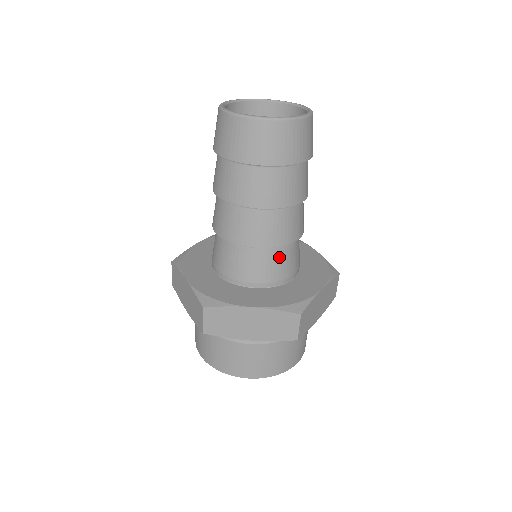
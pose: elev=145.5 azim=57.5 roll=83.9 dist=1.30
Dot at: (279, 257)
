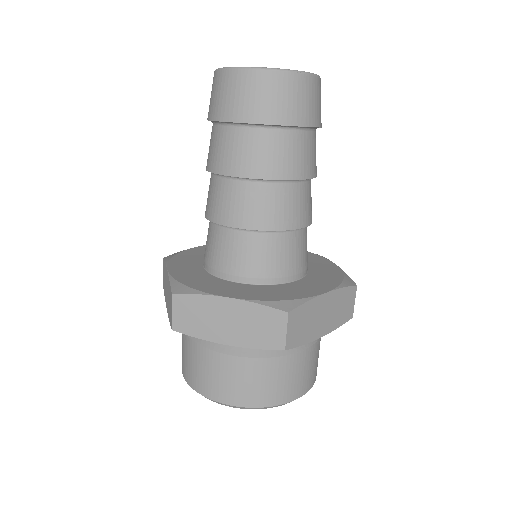
Dot at: (273, 247)
